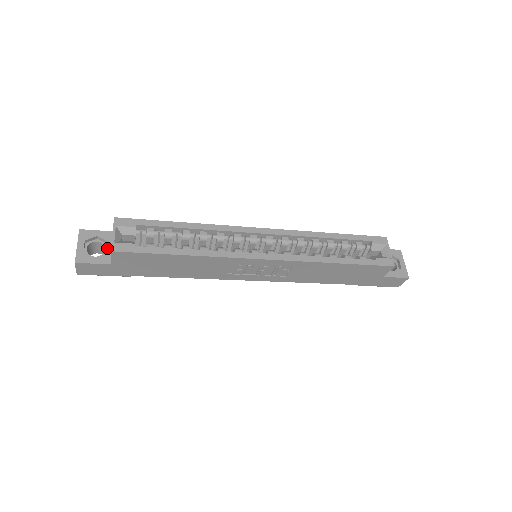
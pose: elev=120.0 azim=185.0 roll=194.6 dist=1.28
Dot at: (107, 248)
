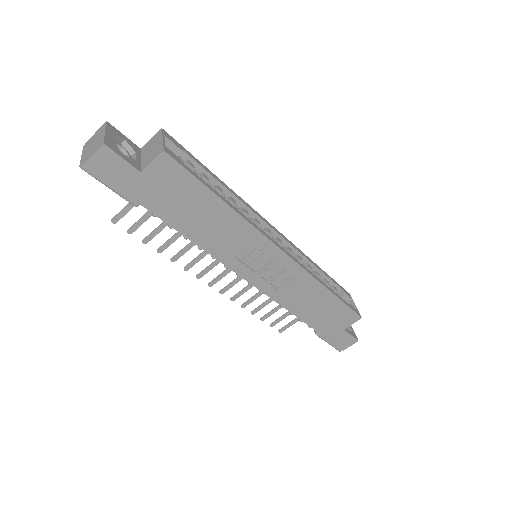
Dot at: (135, 156)
